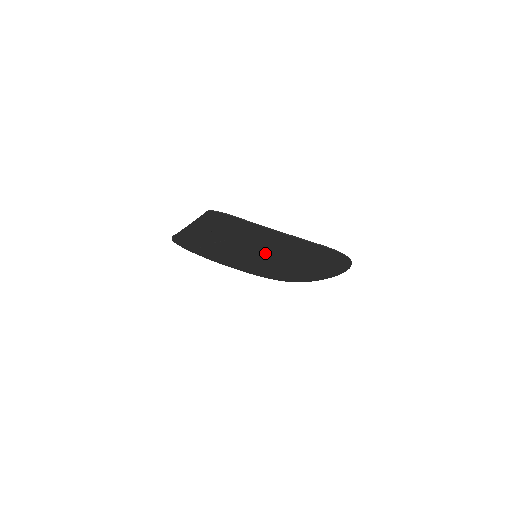
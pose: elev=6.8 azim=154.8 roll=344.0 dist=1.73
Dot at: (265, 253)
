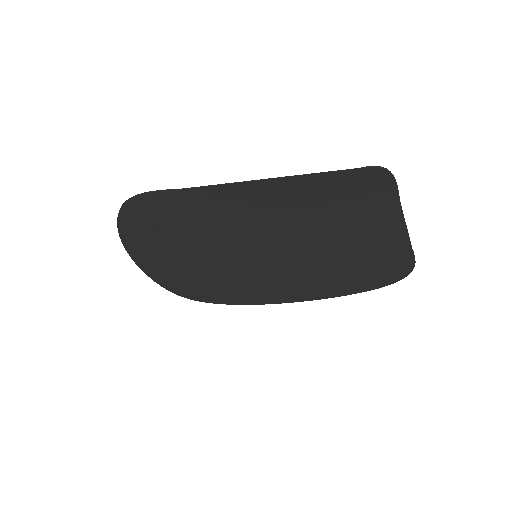
Dot at: (289, 253)
